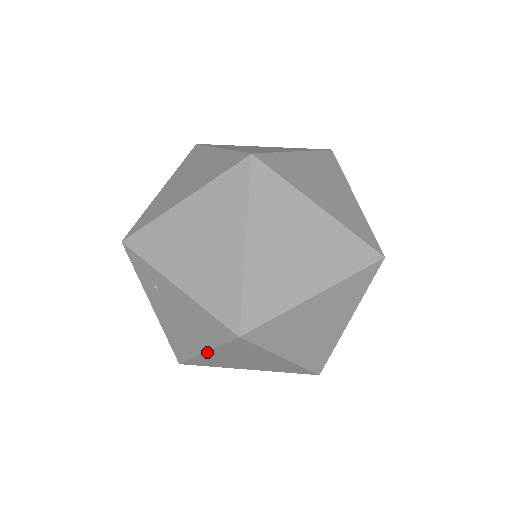
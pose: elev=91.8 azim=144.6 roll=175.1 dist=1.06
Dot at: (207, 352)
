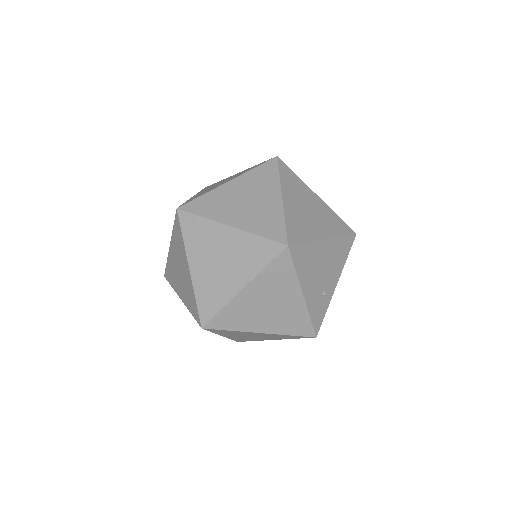
Dot at: (222, 335)
